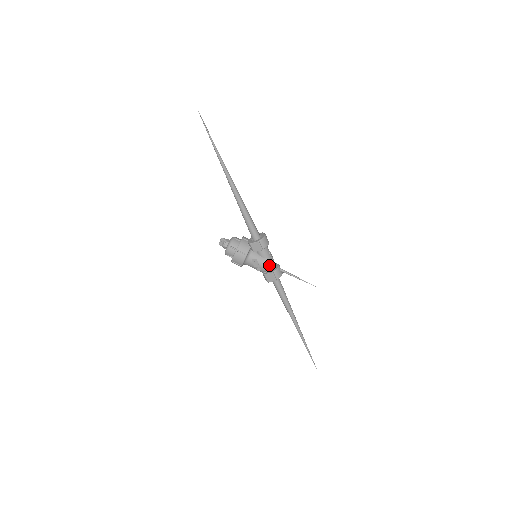
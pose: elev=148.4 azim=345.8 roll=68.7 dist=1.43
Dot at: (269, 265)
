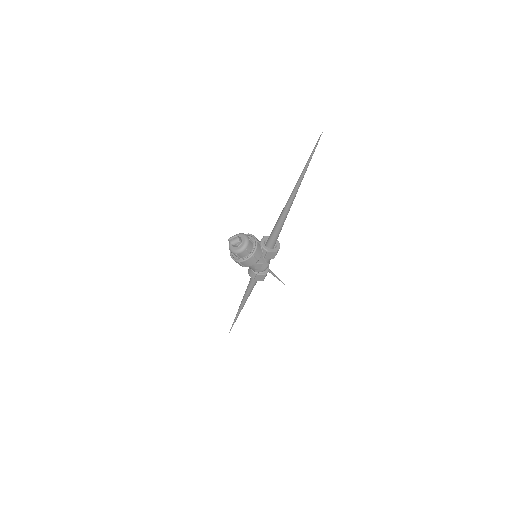
Dot at: (266, 268)
